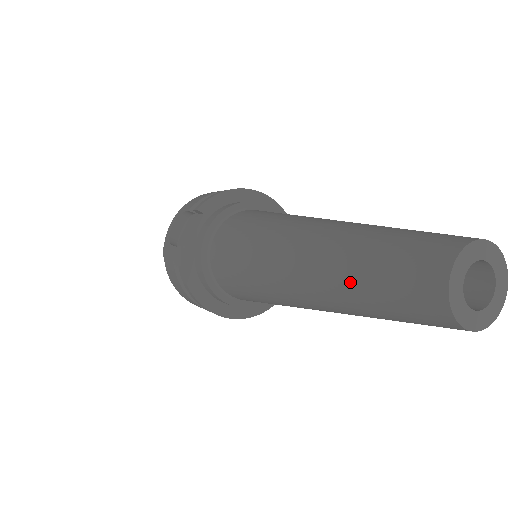
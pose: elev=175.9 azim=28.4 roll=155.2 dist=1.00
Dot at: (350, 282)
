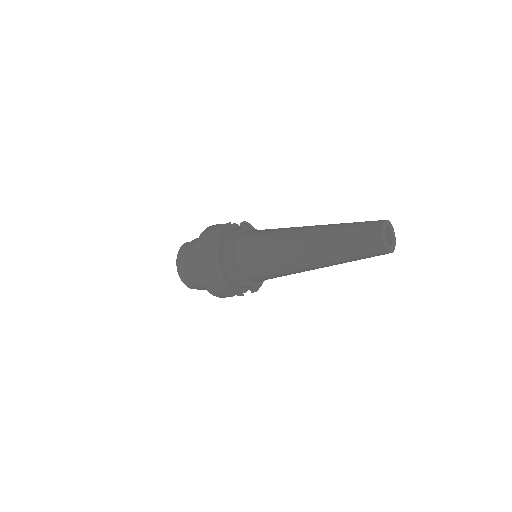
Dot at: (340, 227)
